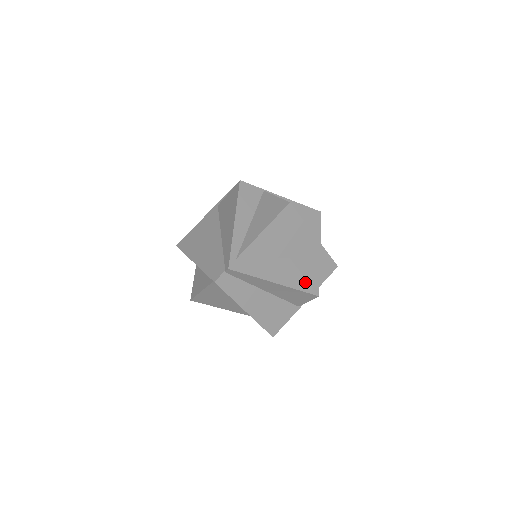
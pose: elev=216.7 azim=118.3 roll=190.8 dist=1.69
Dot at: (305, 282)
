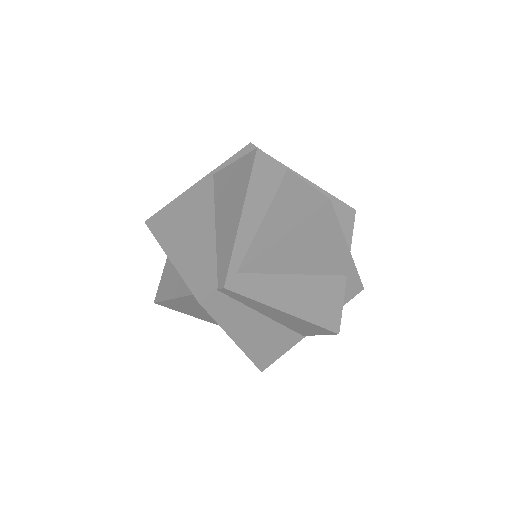
Dot at: (324, 313)
